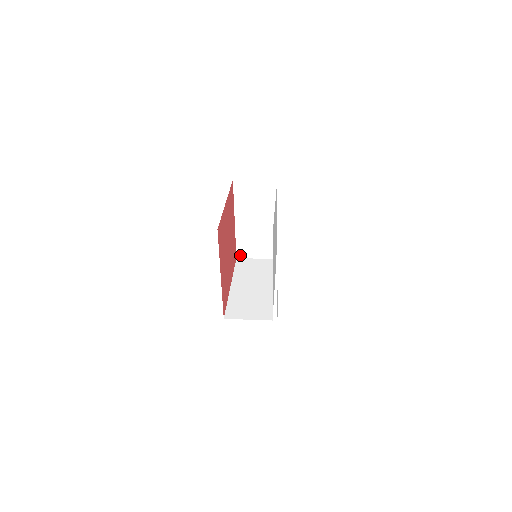
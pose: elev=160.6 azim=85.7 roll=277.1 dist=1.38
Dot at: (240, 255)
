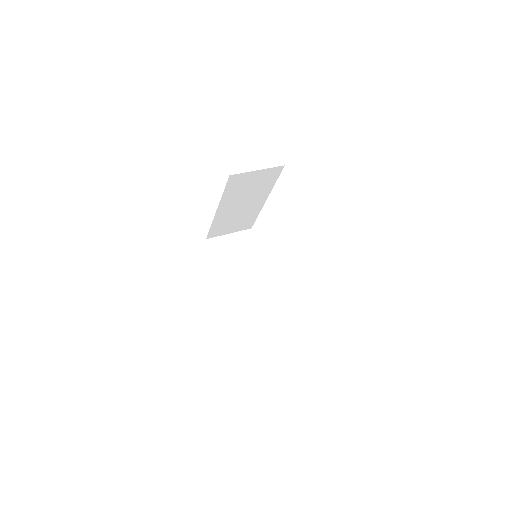
Dot at: (211, 236)
